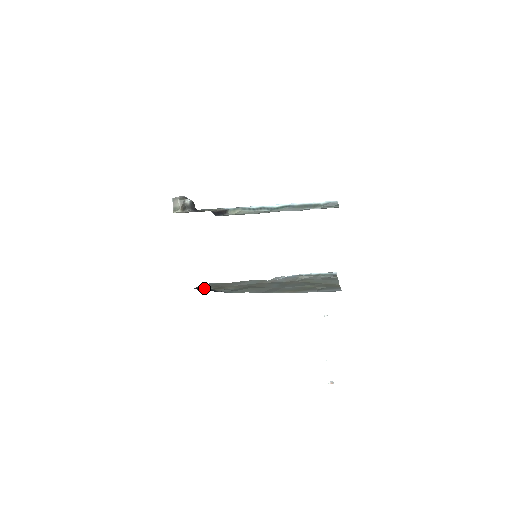
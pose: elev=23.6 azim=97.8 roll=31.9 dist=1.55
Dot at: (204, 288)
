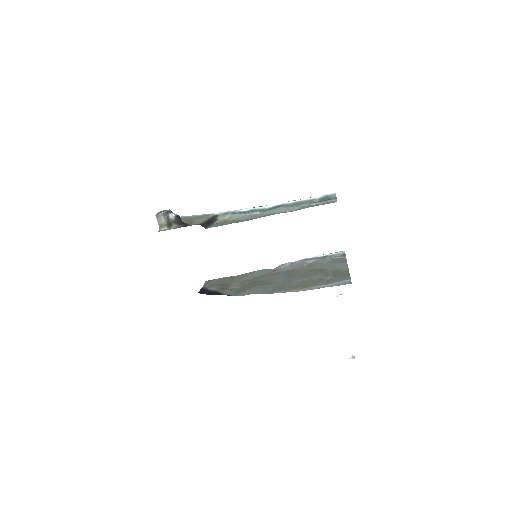
Dot at: (209, 289)
